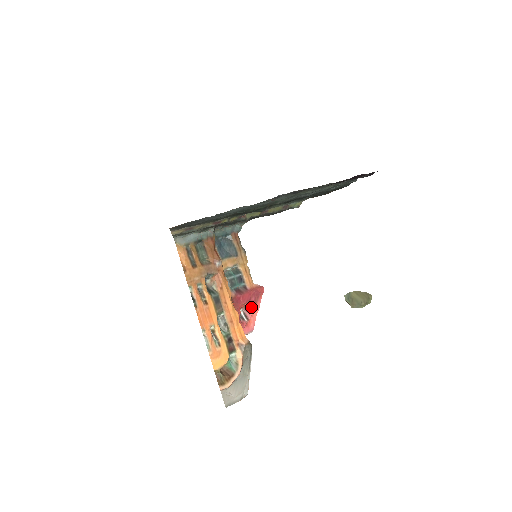
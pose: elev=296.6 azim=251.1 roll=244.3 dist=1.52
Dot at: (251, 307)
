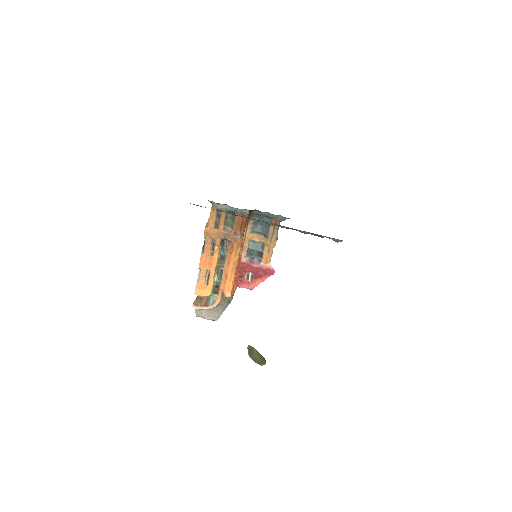
Dot at: (257, 276)
